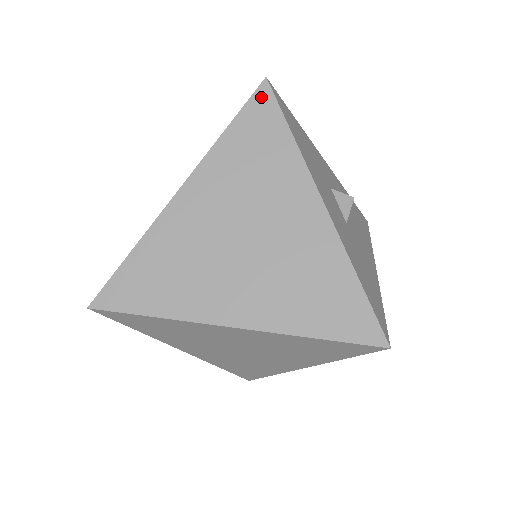
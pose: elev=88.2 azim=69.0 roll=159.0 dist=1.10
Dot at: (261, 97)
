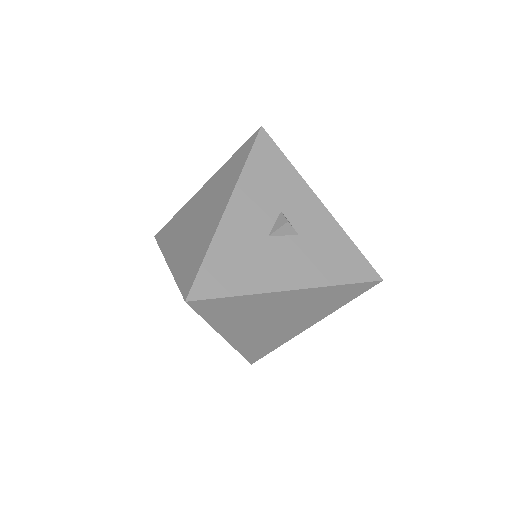
Dot at: (252, 138)
